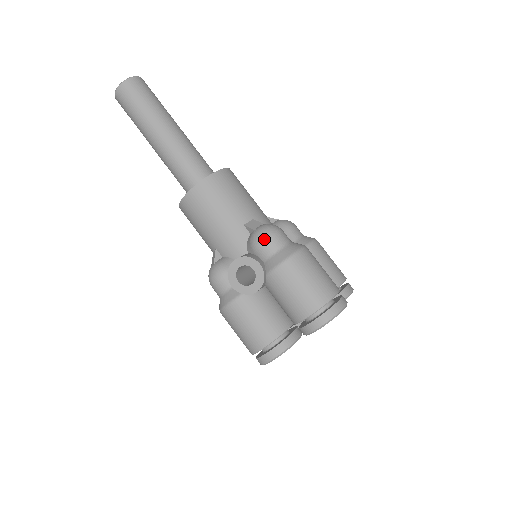
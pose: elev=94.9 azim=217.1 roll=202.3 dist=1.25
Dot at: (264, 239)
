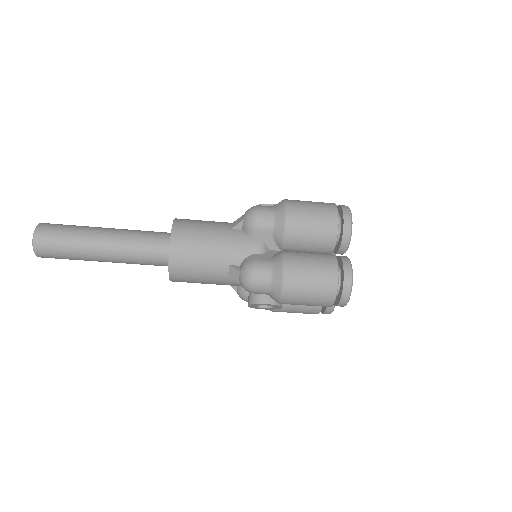
Dot at: (252, 291)
